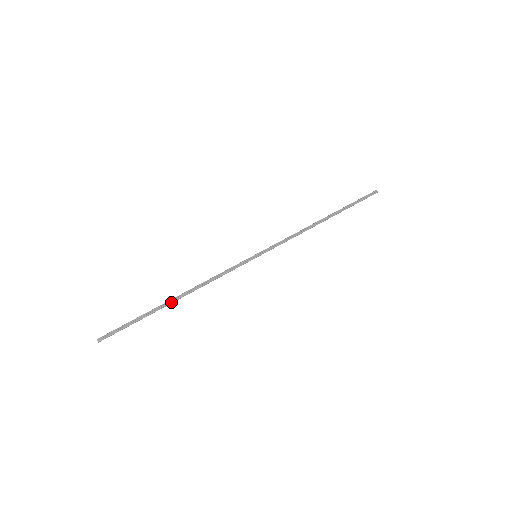
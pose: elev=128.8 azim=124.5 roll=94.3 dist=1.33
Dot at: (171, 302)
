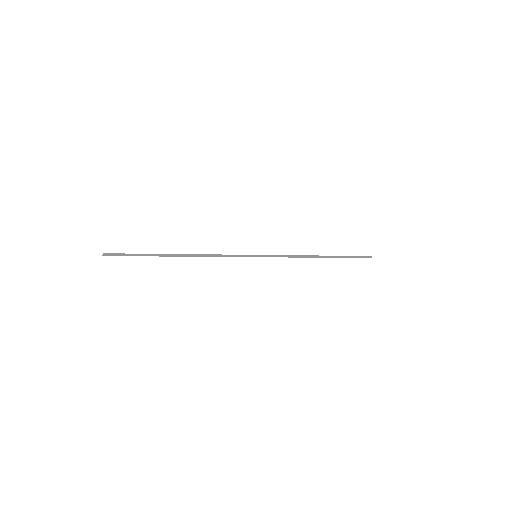
Dot at: (174, 255)
